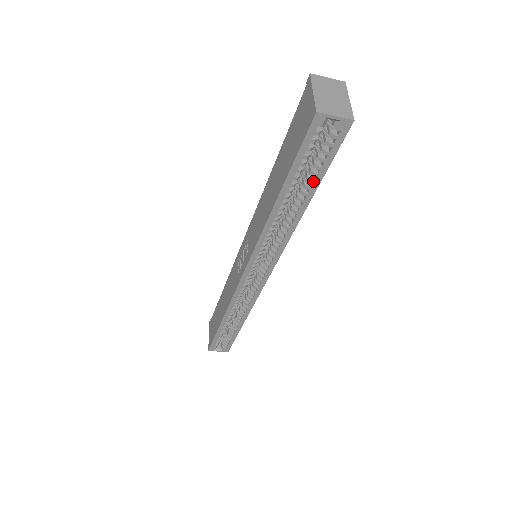
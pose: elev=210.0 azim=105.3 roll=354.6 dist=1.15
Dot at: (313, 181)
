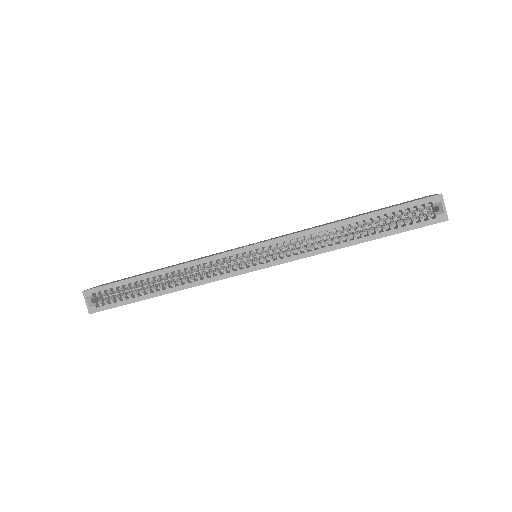
Dot at: (386, 230)
